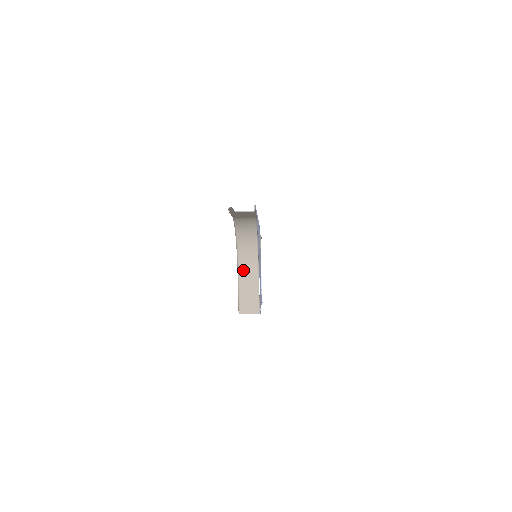
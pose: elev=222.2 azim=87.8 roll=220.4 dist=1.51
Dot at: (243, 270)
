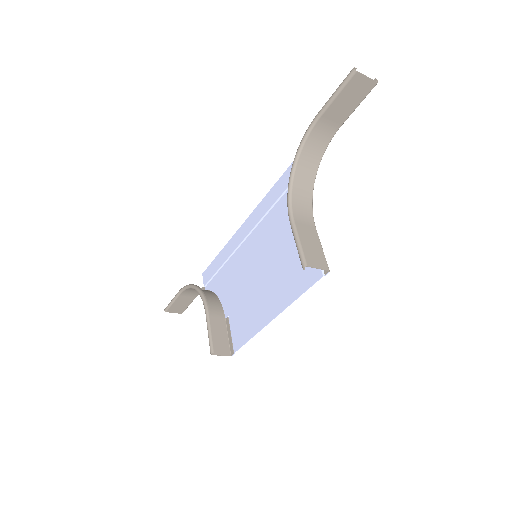
Dot at: (297, 216)
